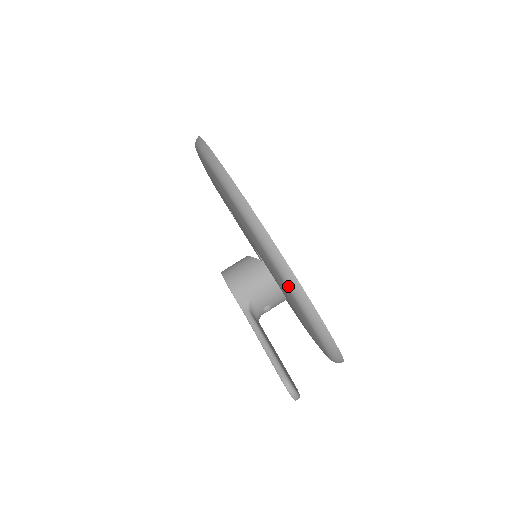
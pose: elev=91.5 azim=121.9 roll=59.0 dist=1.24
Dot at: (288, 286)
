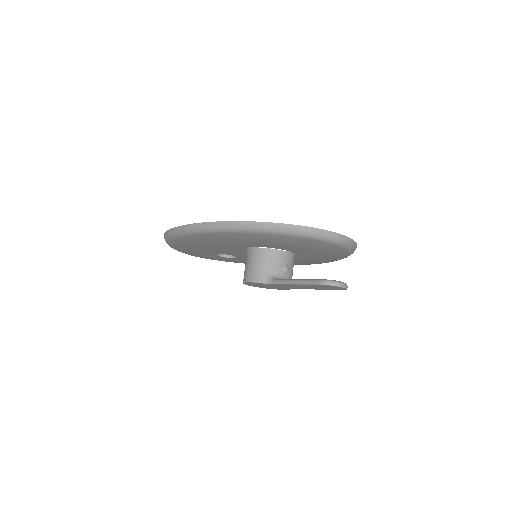
Dot at: (256, 231)
